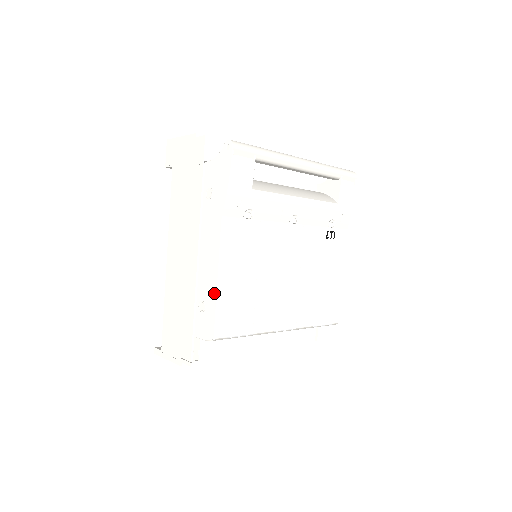
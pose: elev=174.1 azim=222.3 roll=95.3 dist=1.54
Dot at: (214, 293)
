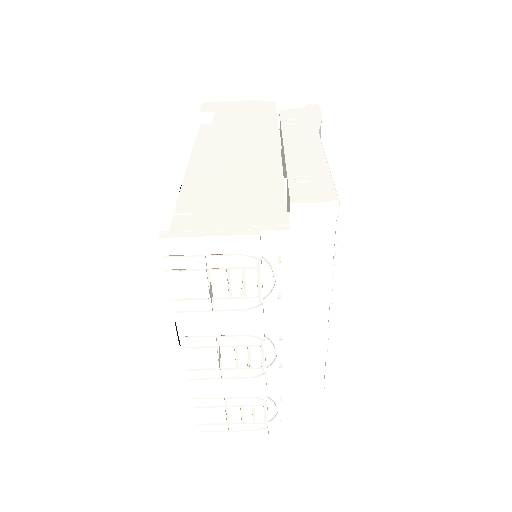
Dot at: (325, 168)
